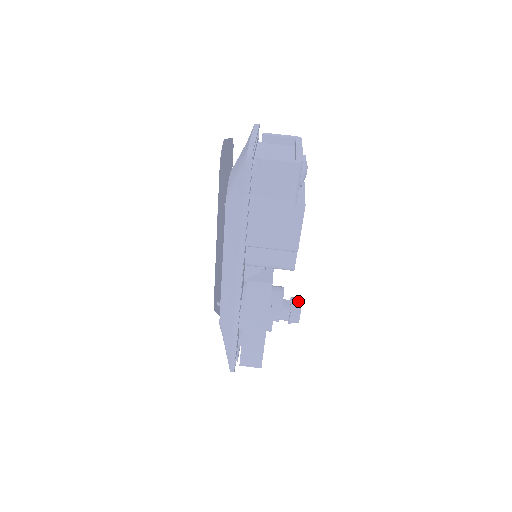
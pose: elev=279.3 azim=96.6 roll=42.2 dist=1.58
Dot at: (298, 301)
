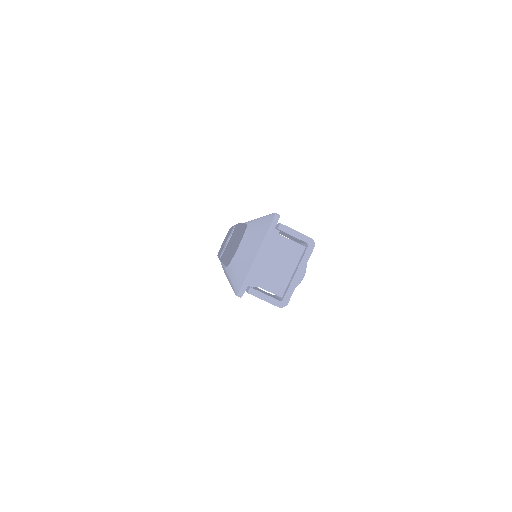
Dot at: occluded
